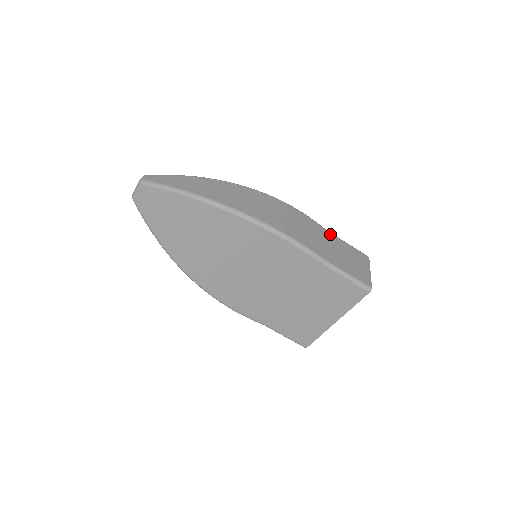
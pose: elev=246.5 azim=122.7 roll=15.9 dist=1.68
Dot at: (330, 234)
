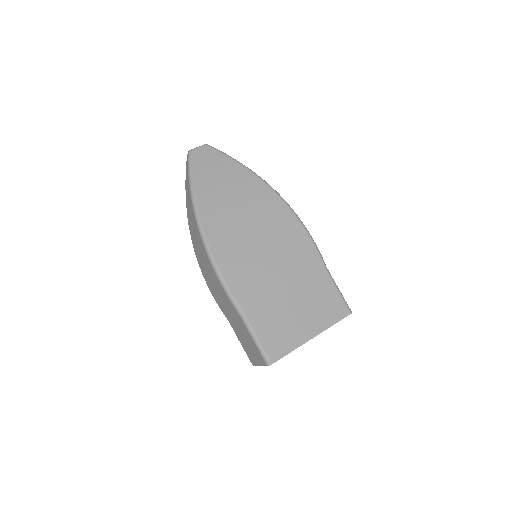
Dot at: occluded
